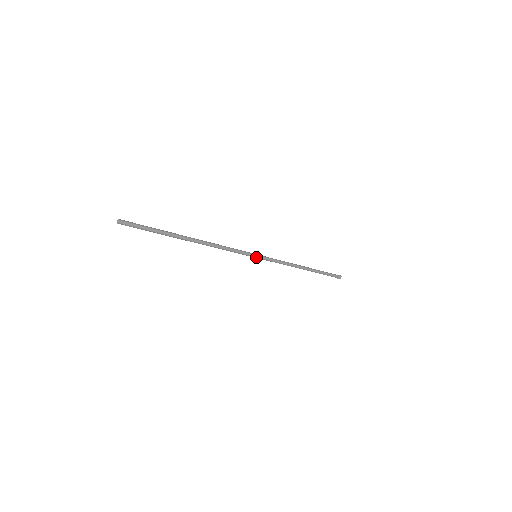
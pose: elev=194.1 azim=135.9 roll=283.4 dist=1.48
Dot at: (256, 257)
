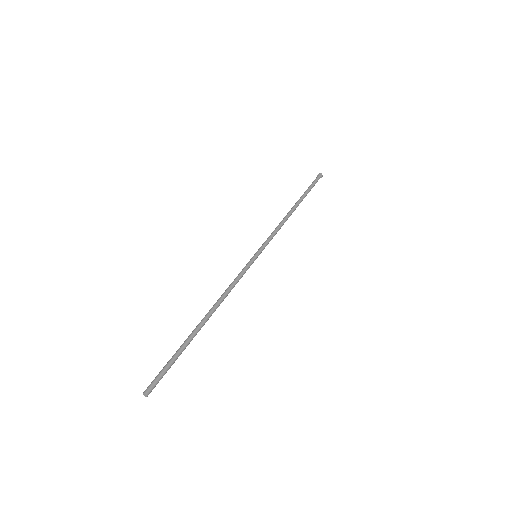
Dot at: (255, 257)
